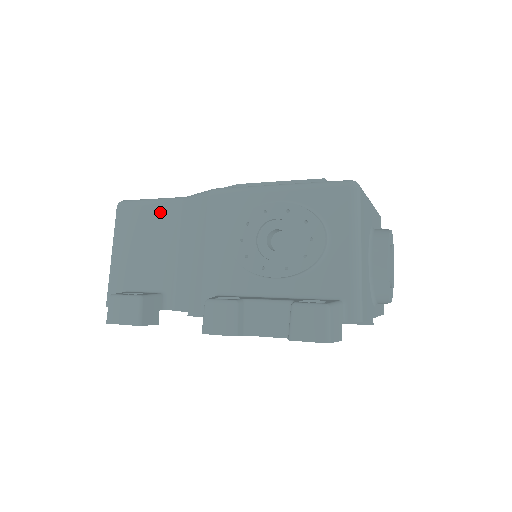
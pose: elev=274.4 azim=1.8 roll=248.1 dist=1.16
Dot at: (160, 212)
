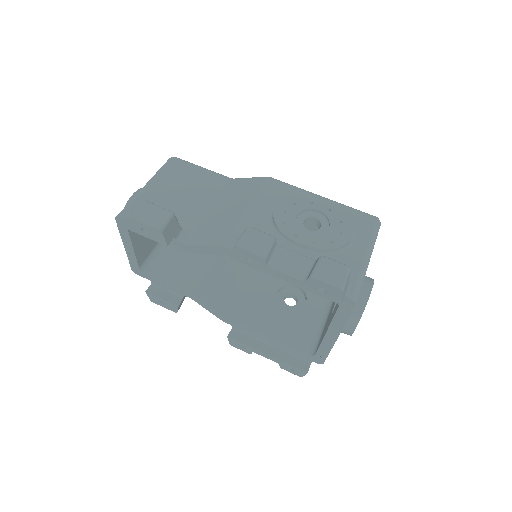
Dot at: (209, 177)
